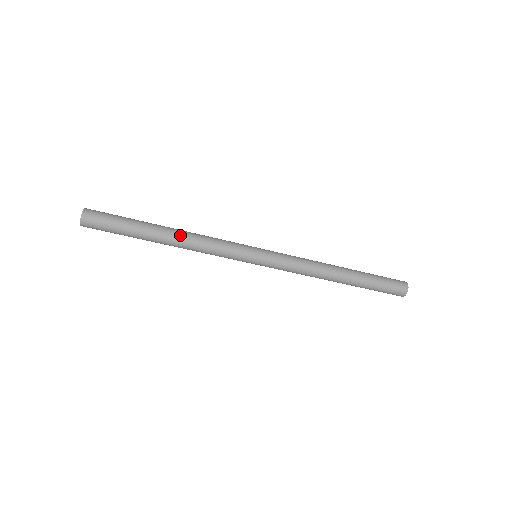
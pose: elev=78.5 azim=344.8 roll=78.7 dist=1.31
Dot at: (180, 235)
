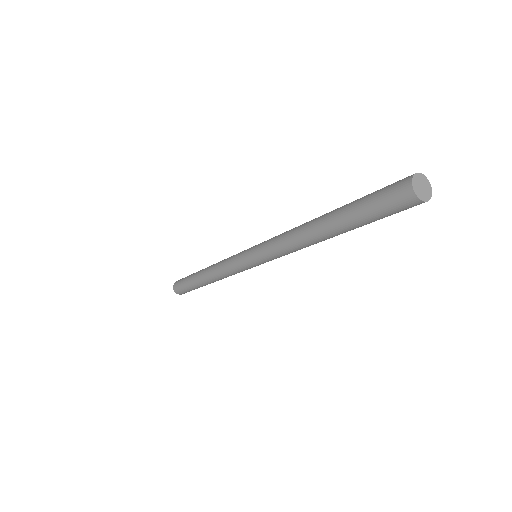
Dot at: occluded
